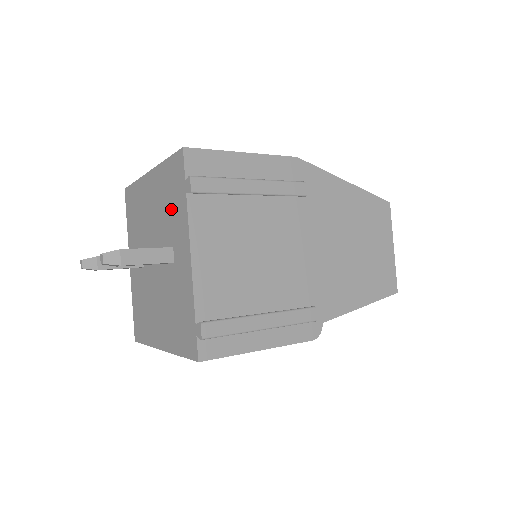
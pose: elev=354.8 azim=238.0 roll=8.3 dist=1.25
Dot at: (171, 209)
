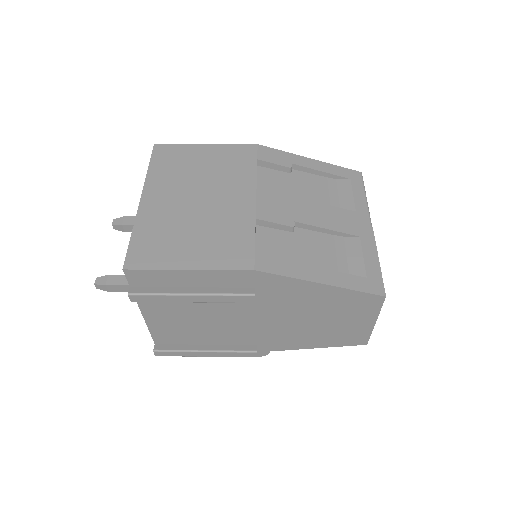
Dot at: occluded
